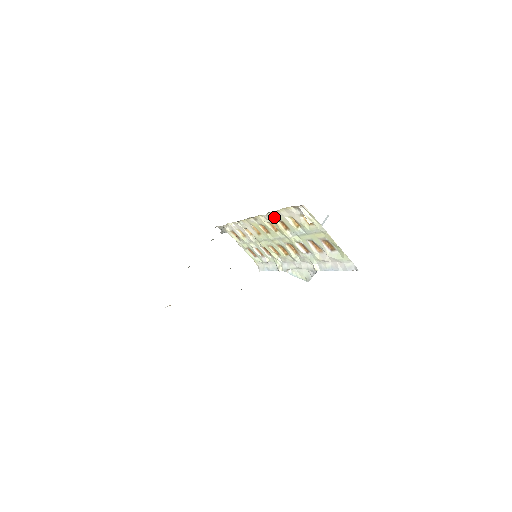
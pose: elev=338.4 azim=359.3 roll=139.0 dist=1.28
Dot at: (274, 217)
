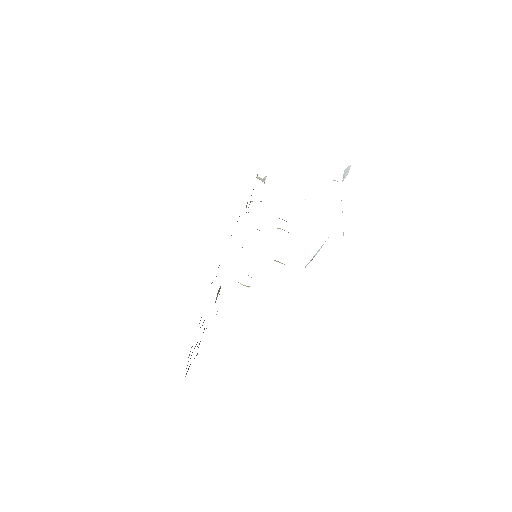
Dot at: occluded
